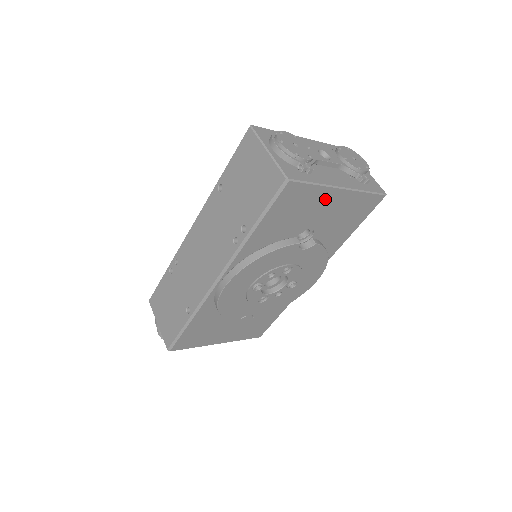
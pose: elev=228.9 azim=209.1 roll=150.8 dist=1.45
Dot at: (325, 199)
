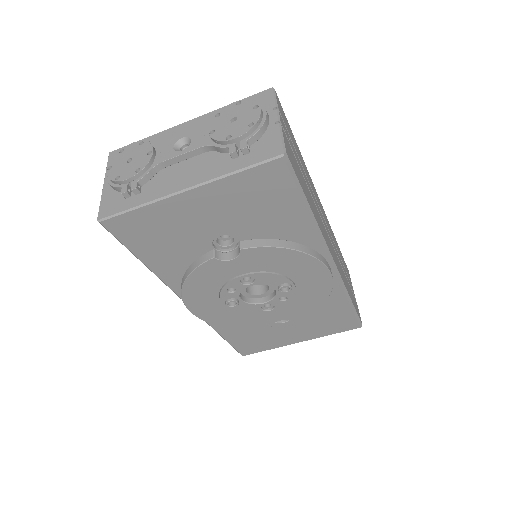
Dot at: (181, 209)
